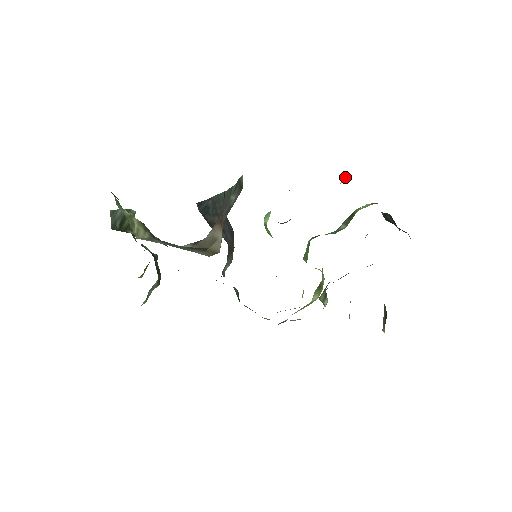
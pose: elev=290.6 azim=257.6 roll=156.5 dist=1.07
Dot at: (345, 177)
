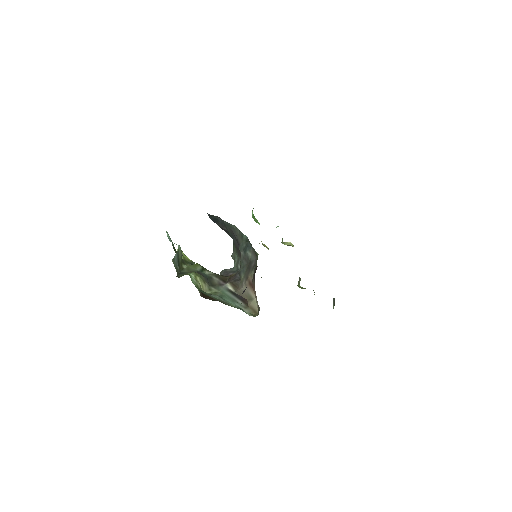
Dot at: occluded
